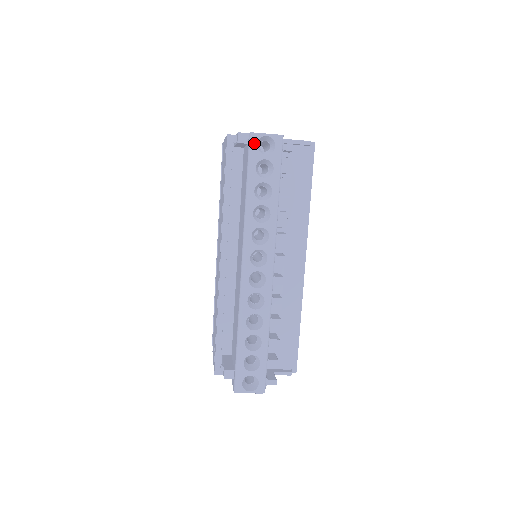
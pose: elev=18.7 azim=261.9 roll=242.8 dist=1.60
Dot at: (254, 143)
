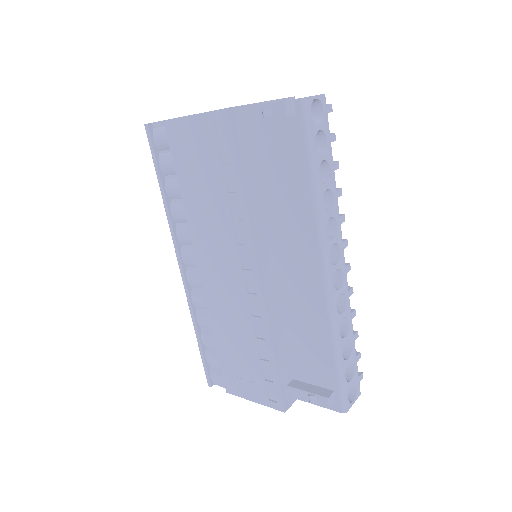
Dot at: (308, 111)
